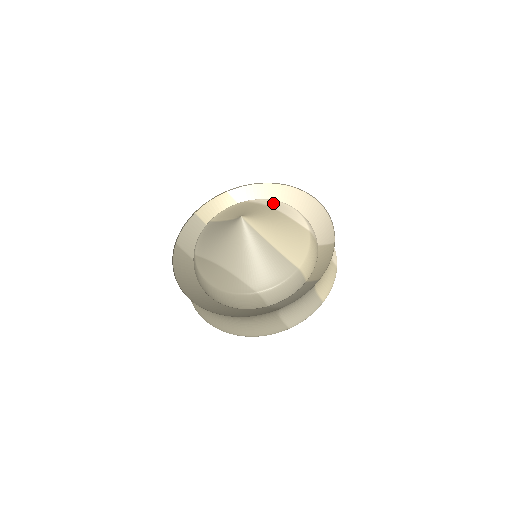
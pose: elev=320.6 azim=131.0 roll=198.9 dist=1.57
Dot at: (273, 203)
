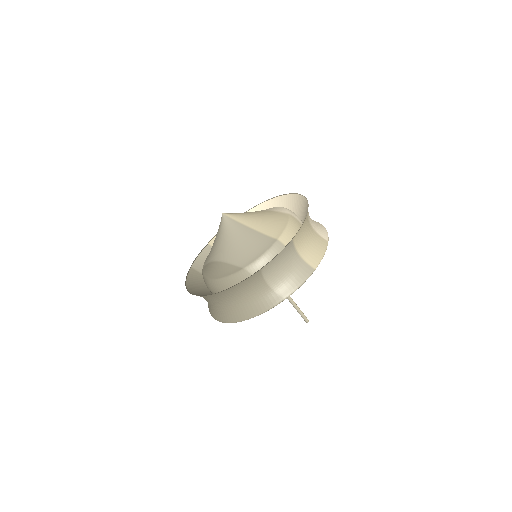
Dot at: occluded
